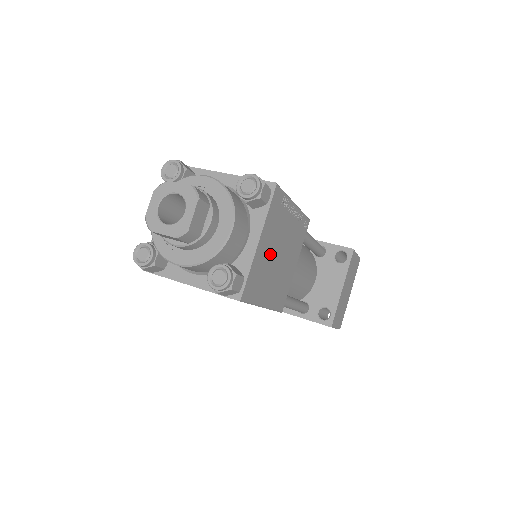
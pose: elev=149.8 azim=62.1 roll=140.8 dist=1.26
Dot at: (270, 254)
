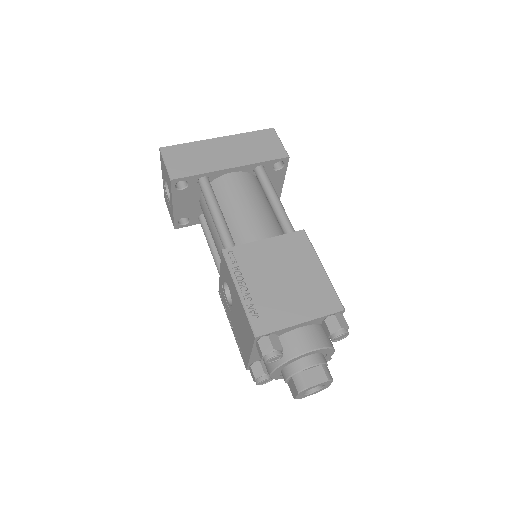
Dot at: occluded
